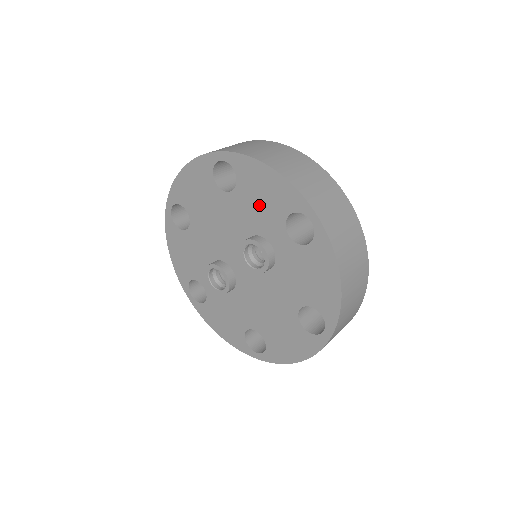
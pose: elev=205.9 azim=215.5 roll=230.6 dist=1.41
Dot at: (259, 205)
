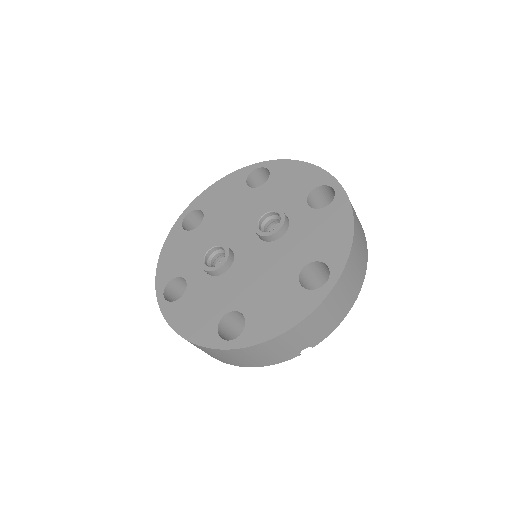
Dot at: (285, 189)
